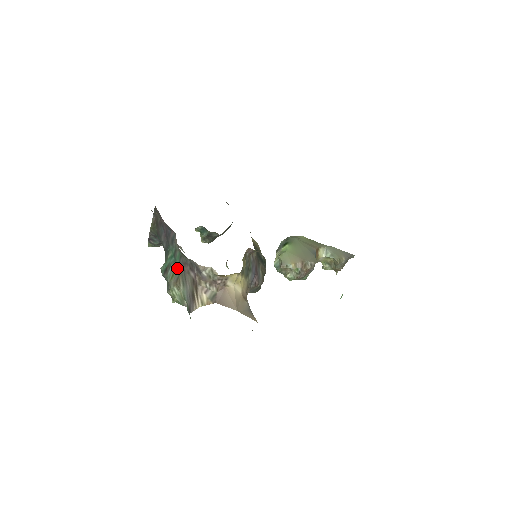
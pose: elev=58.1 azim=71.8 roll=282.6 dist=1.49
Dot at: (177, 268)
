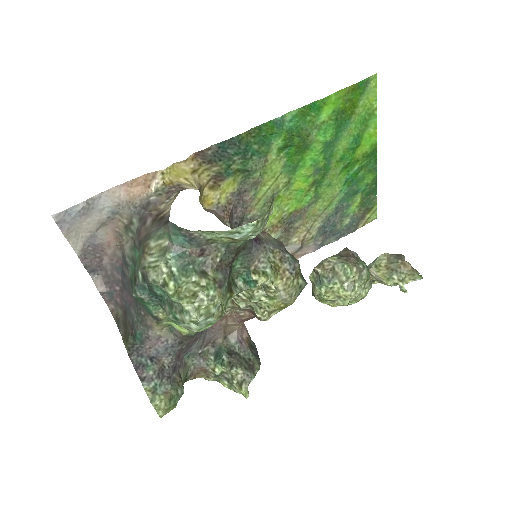
Dot at: (139, 253)
